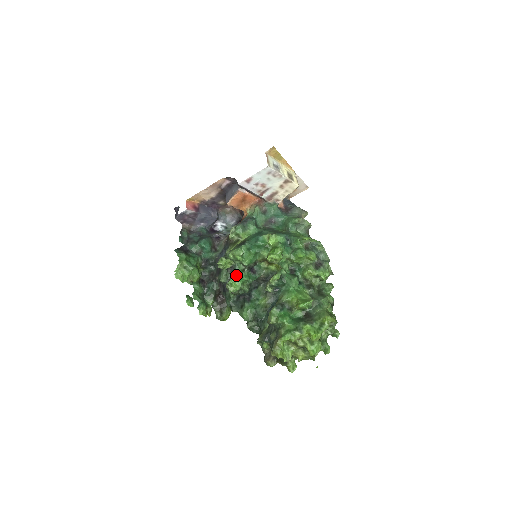
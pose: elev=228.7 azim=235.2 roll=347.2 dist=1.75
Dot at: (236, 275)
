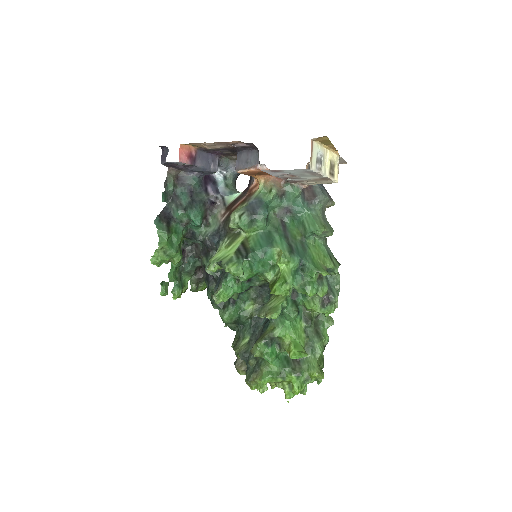
Dot at: (227, 283)
